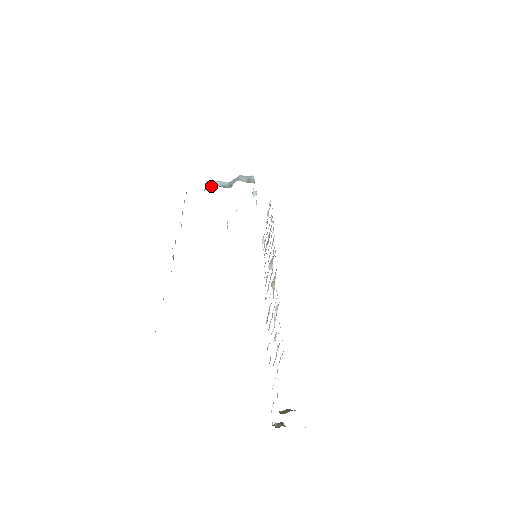
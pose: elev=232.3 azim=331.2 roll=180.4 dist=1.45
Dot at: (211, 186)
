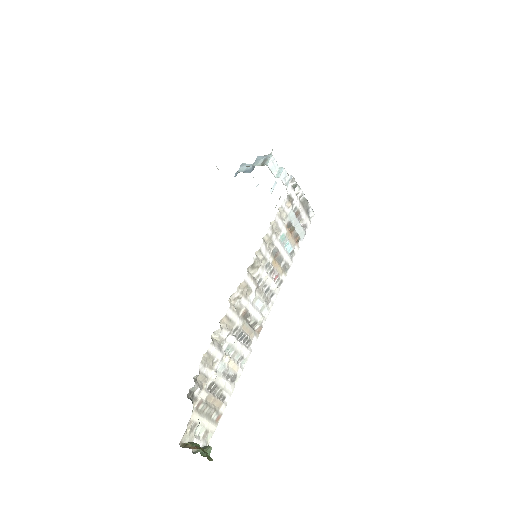
Dot at: occluded
